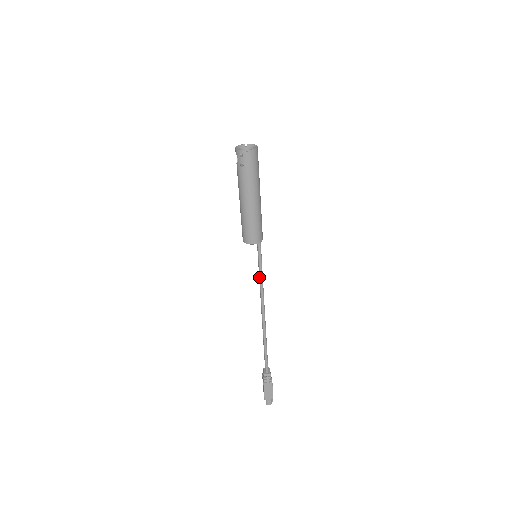
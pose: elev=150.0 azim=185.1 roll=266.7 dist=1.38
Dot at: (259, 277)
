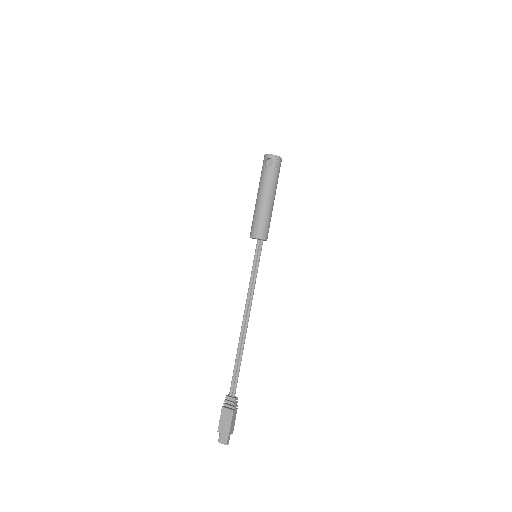
Dot at: (254, 278)
